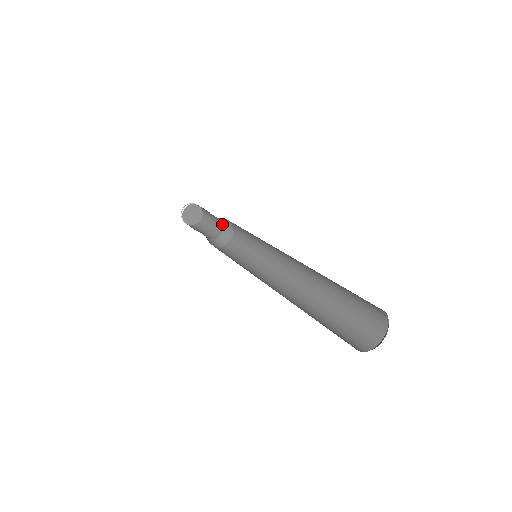
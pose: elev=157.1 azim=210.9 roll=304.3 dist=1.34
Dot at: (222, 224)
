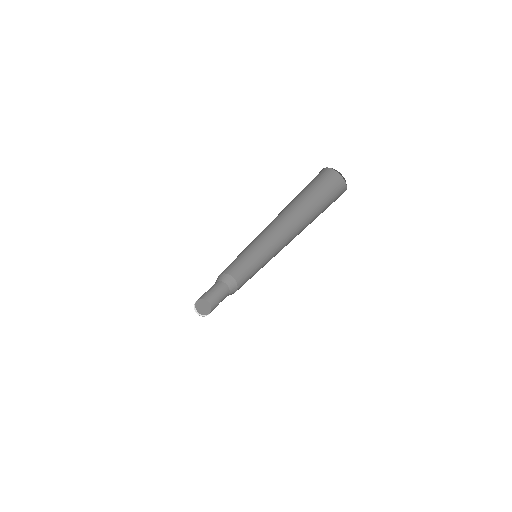
Dot at: occluded
